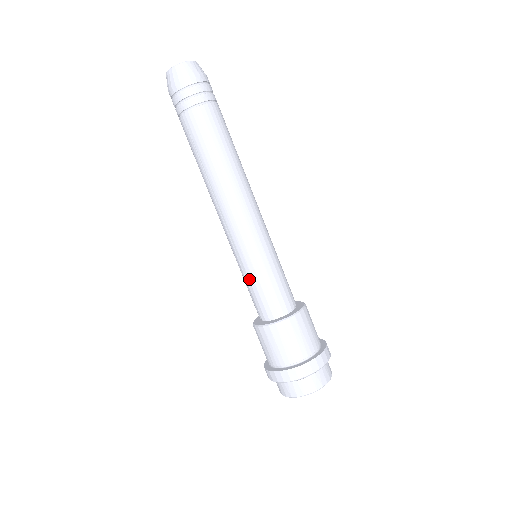
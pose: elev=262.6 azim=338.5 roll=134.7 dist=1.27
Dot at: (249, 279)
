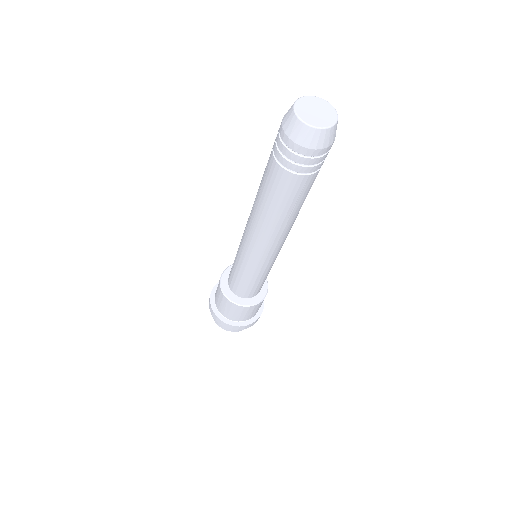
Dot at: (247, 279)
